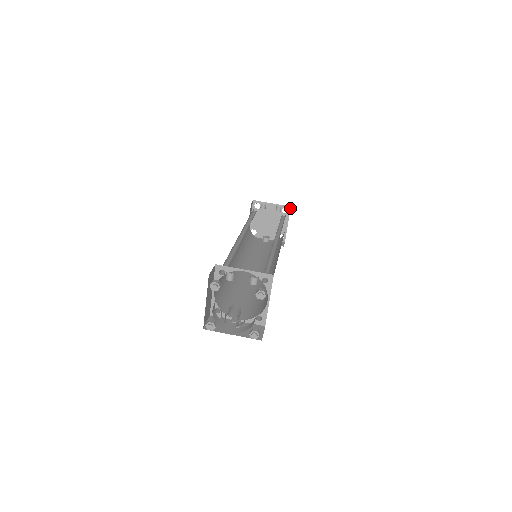
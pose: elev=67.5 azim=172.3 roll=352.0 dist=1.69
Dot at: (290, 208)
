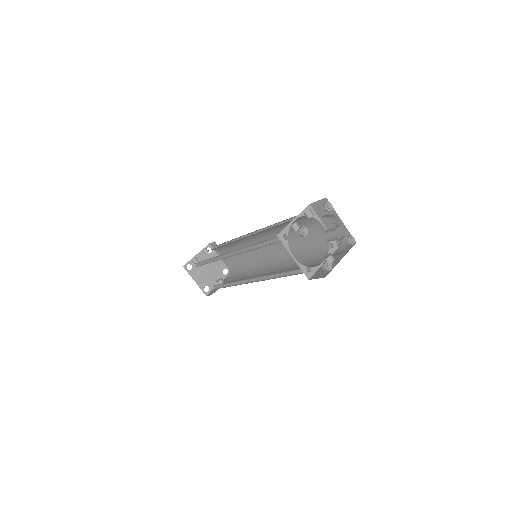
Dot at: (210, 245)
